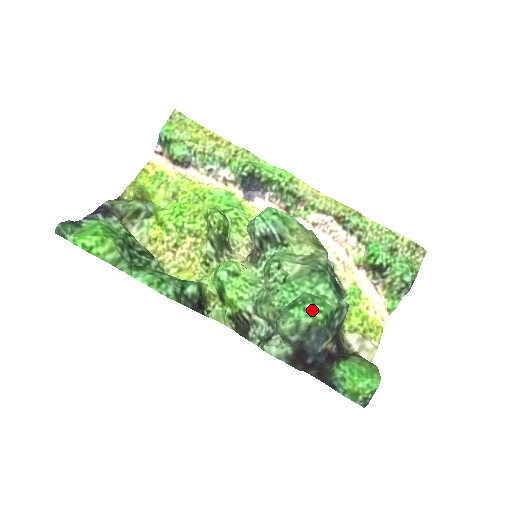
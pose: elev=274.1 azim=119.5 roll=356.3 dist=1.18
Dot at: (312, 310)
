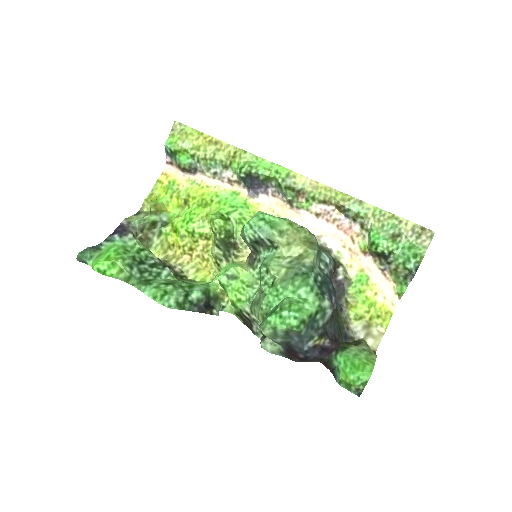
Dot at: (287, 317)
